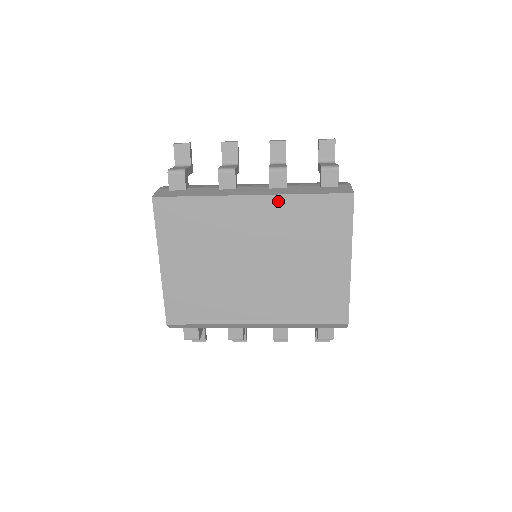
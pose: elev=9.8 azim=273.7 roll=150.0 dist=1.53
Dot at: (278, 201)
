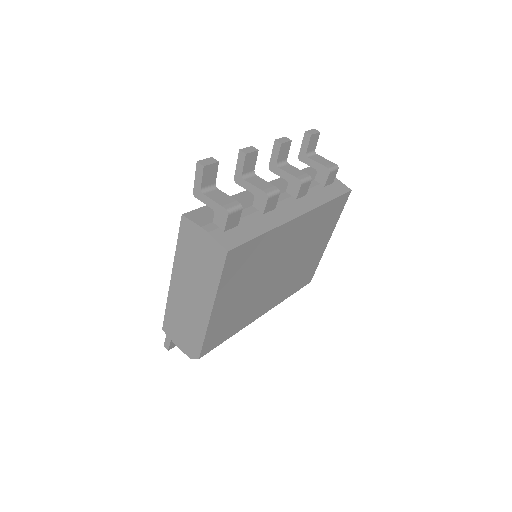
Dot at: (312, 214)
